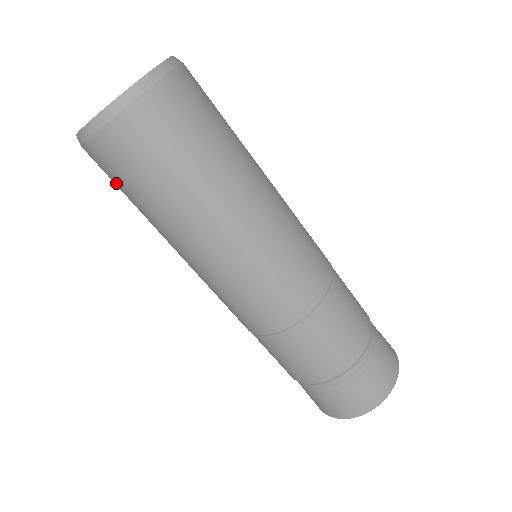
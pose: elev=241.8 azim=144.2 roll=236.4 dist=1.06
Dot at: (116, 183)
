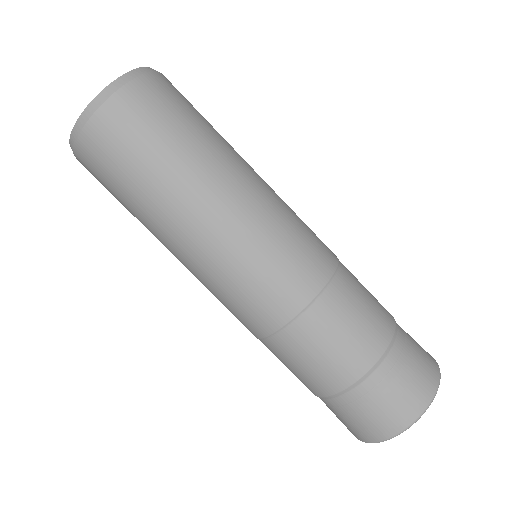
Dot at: (126, 153)
